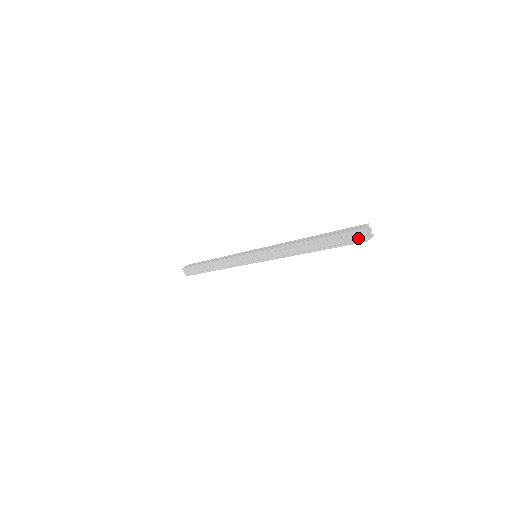
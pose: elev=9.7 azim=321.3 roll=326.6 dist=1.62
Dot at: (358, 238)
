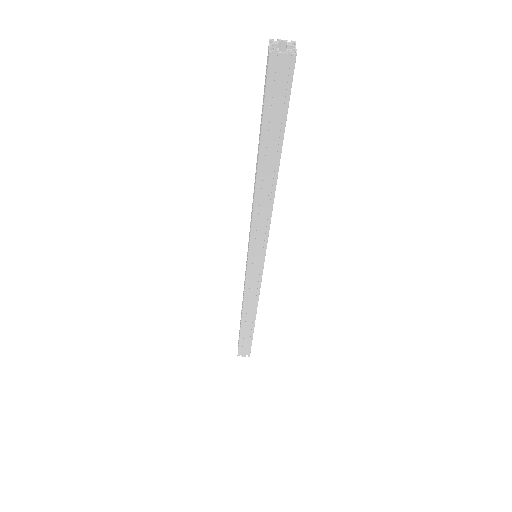
Dot at: (283, 69)
